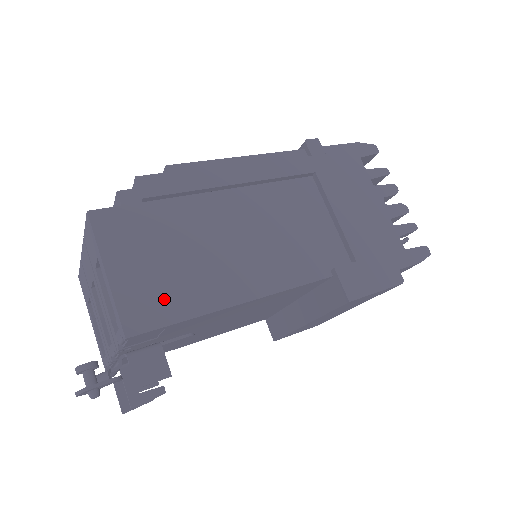
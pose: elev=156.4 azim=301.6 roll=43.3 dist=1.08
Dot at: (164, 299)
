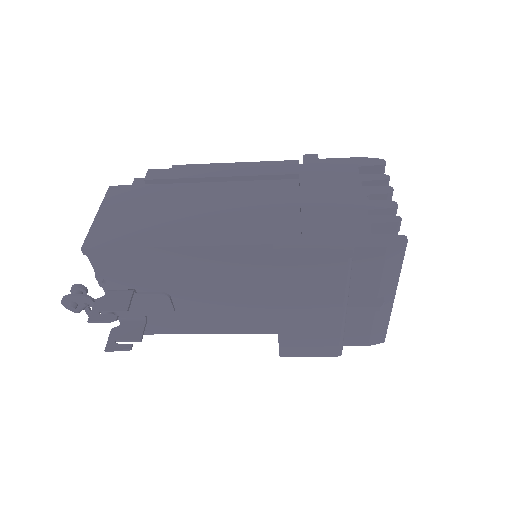
Dot at: (121, 234)
